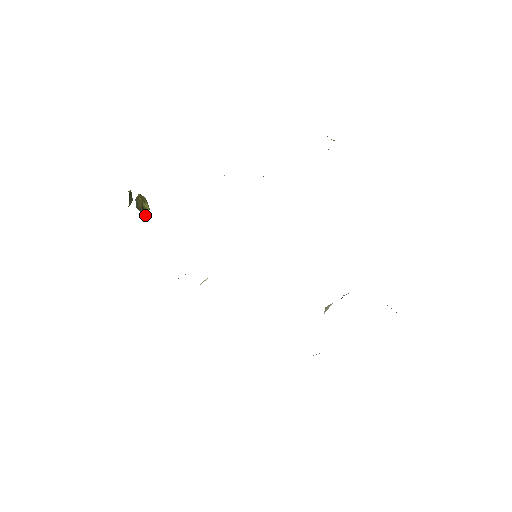
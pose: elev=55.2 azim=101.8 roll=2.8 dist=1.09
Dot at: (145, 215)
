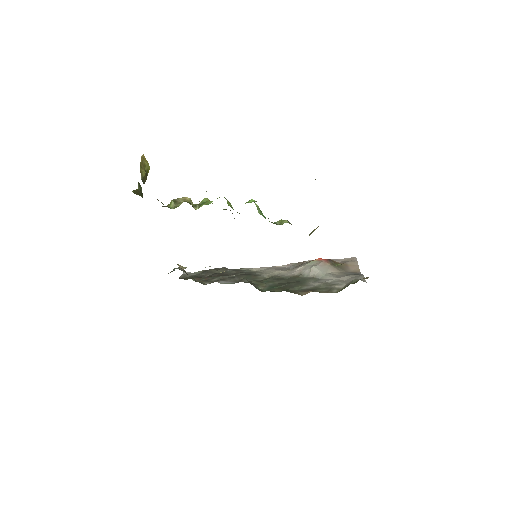
Dot at: (148, 172)
